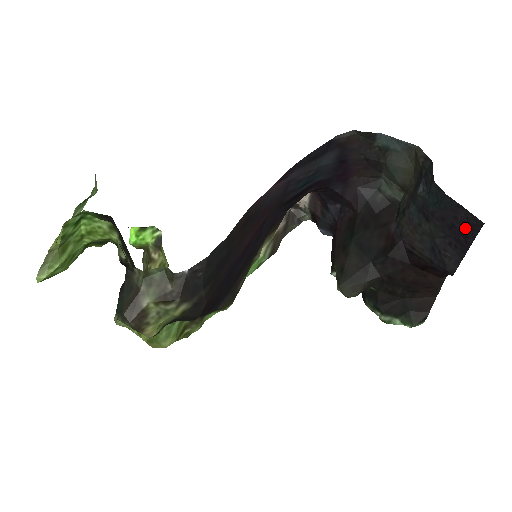
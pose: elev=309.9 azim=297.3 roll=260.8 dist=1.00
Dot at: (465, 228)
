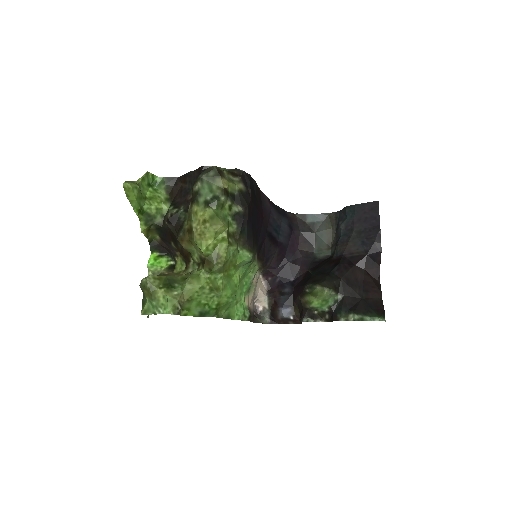
Dot at: (372, 213)
